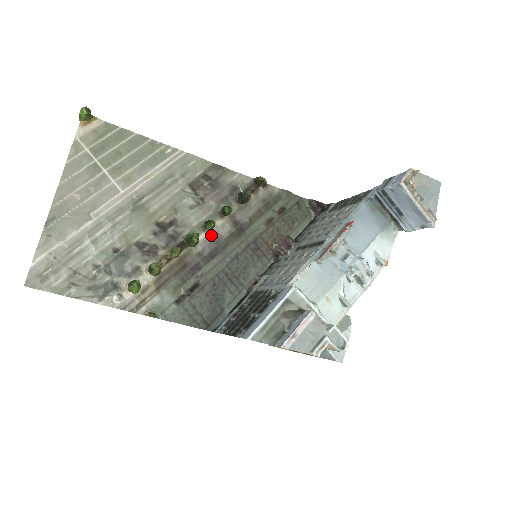
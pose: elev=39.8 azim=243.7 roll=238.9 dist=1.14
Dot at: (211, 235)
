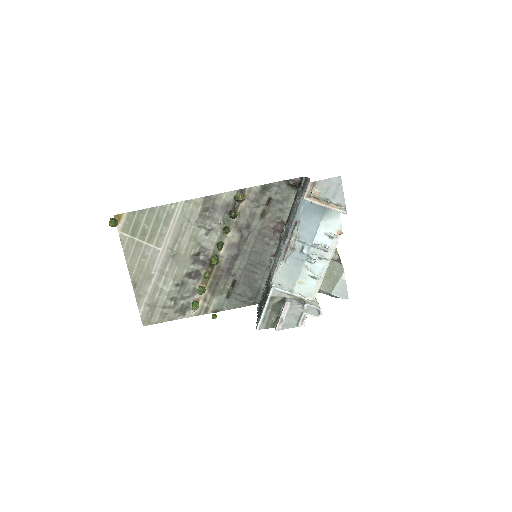
Dot at: (228, 246)
